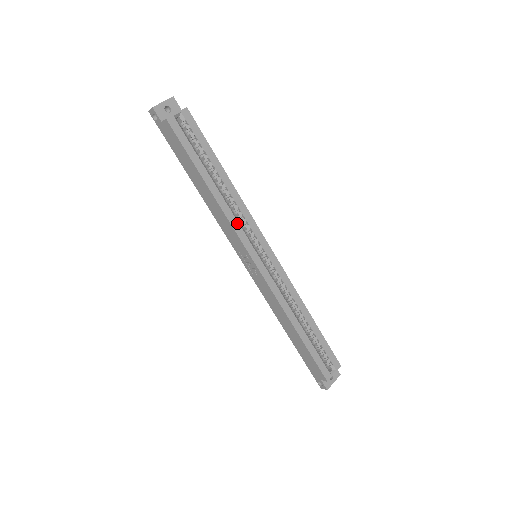
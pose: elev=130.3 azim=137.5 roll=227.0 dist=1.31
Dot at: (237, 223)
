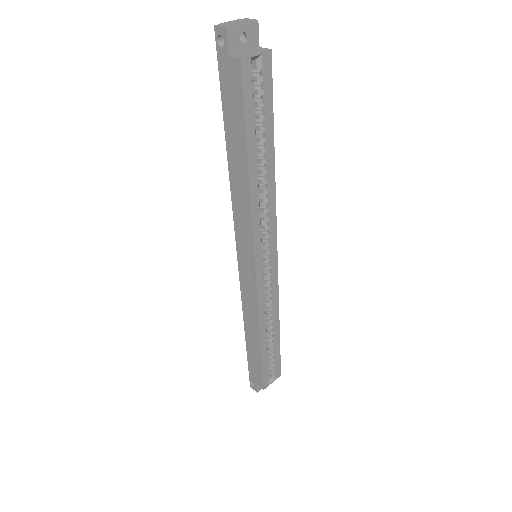
Dot at: (259, 222)
